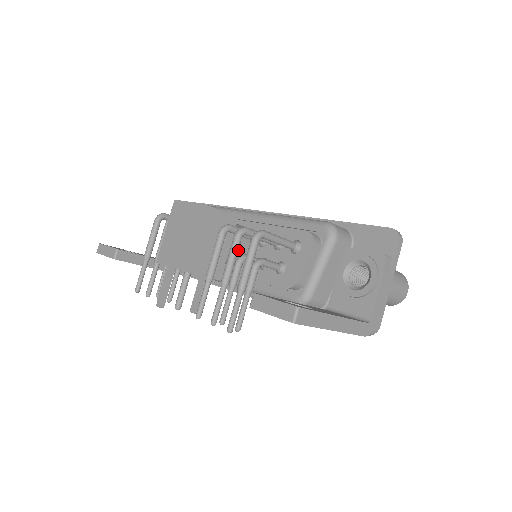
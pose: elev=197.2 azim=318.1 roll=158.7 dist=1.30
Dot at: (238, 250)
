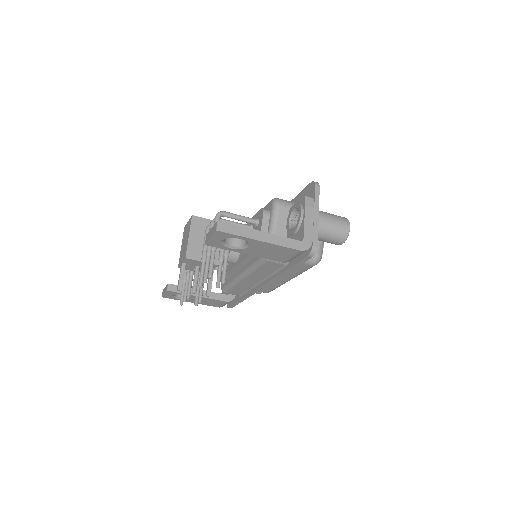
Dot at: occluded
